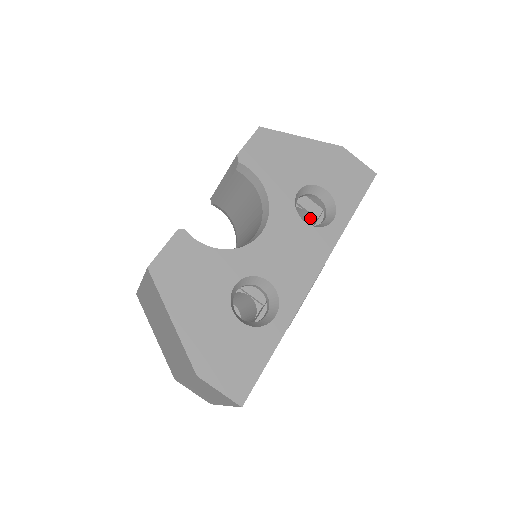
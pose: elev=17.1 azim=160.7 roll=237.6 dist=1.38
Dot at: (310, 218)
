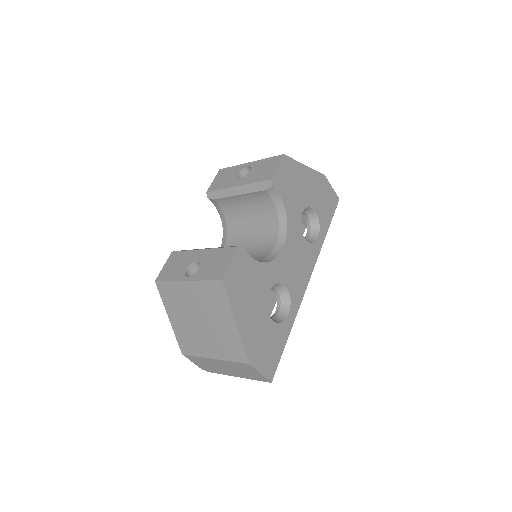
Dot at: occluded
